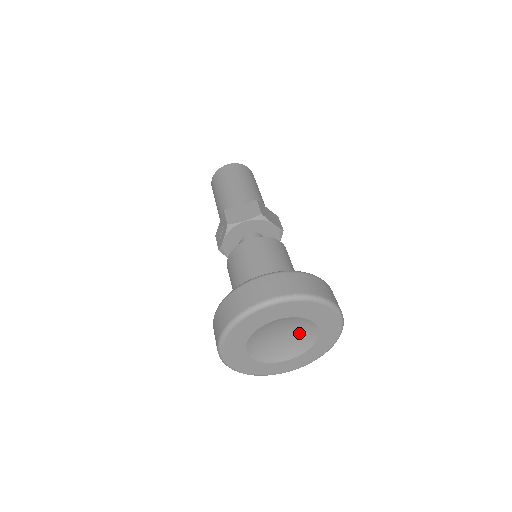
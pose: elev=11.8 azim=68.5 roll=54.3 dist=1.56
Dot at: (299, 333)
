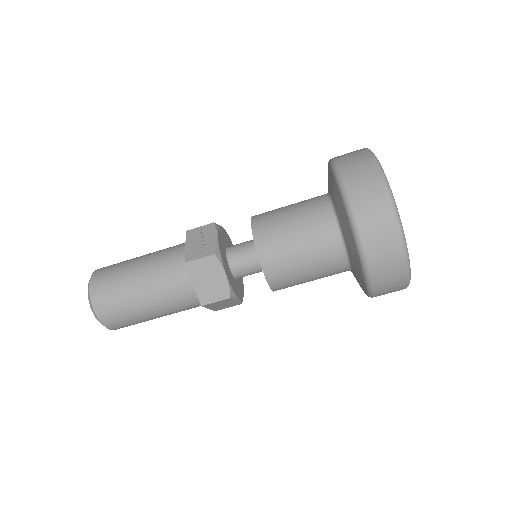
Dot at: occluded
